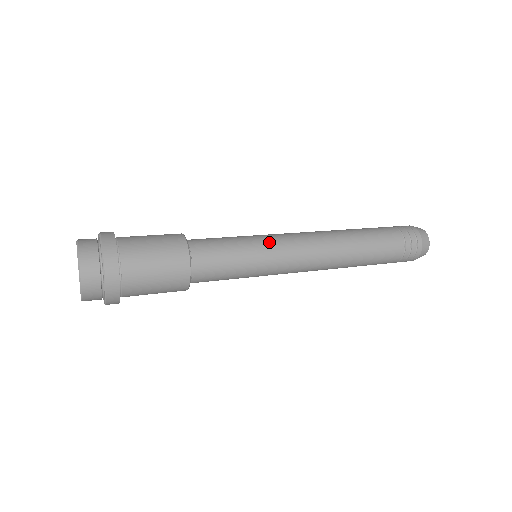
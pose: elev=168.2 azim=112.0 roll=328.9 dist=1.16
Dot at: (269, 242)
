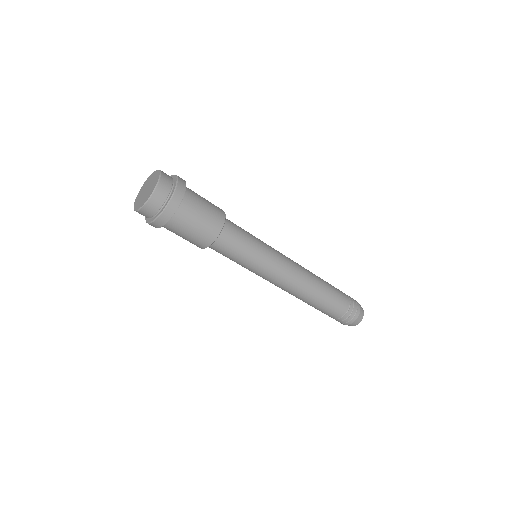
Dot at: occluded
